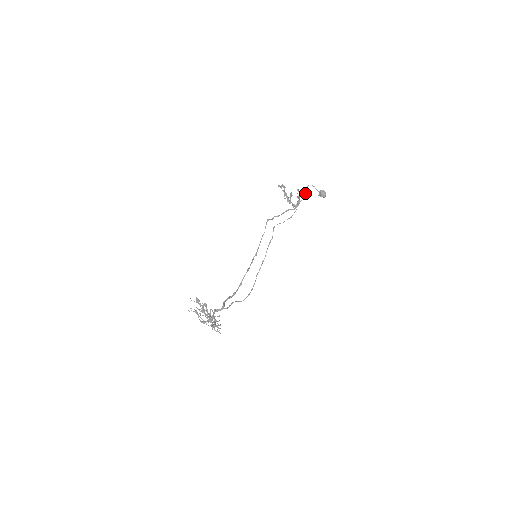
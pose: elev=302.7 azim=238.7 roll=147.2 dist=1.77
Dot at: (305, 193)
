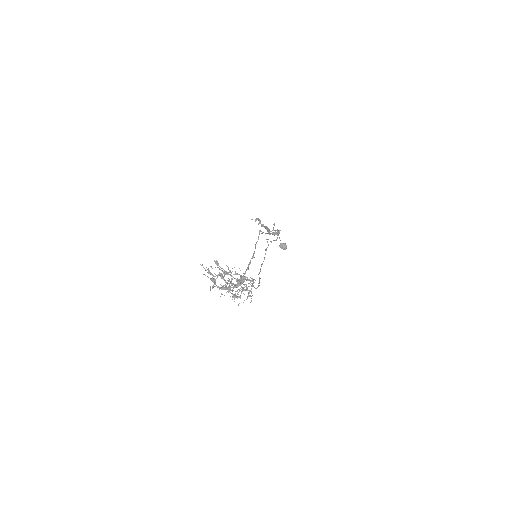
Dot at: occluded
